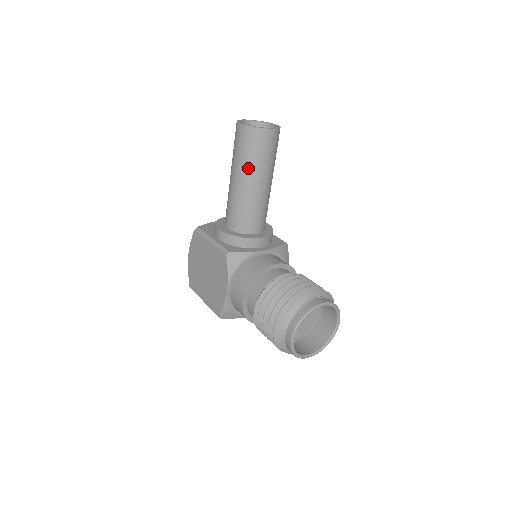
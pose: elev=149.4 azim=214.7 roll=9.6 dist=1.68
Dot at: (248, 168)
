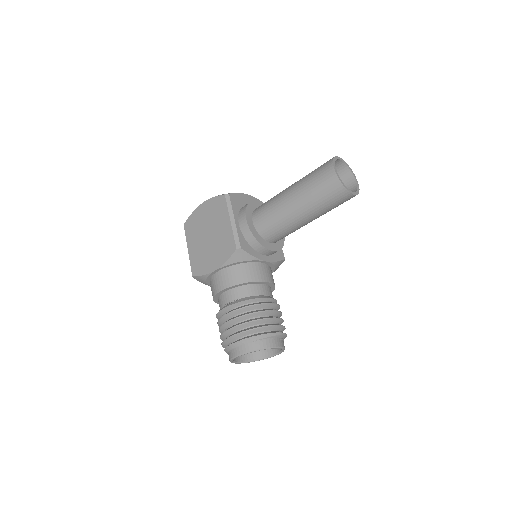
Dot at: (309, 203)
